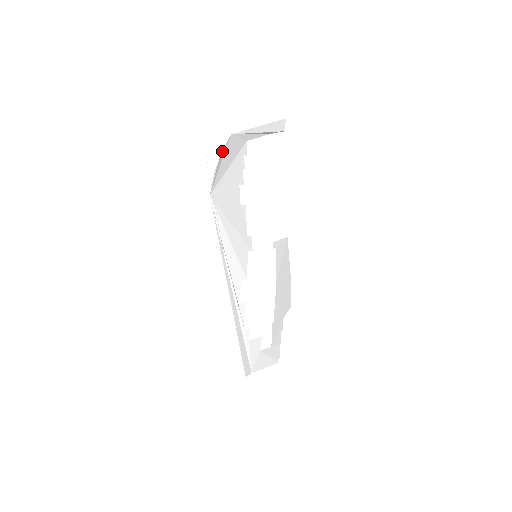
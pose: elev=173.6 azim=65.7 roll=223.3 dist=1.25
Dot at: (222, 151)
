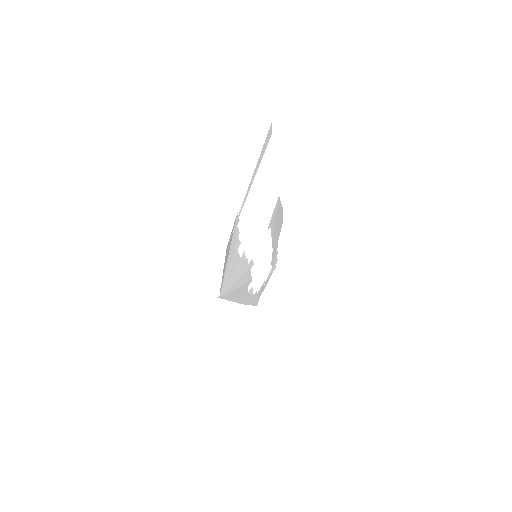
Dot at: occluded
